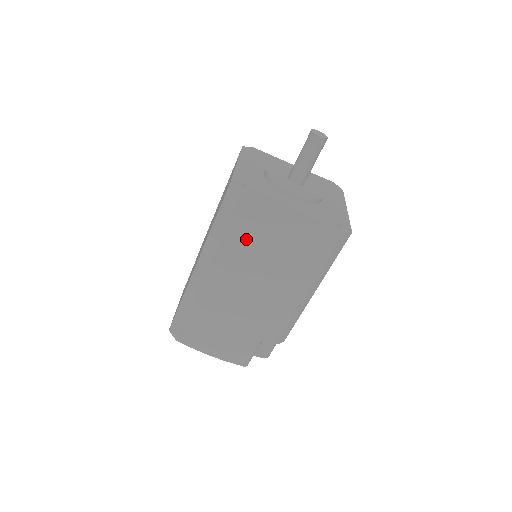
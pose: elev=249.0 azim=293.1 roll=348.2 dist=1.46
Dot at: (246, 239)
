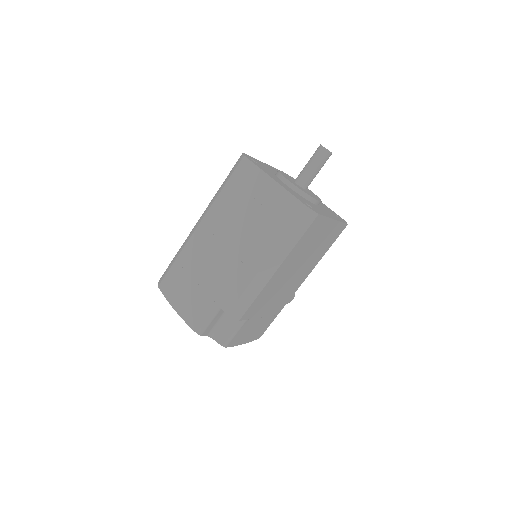
Dot at: (236, 197)
